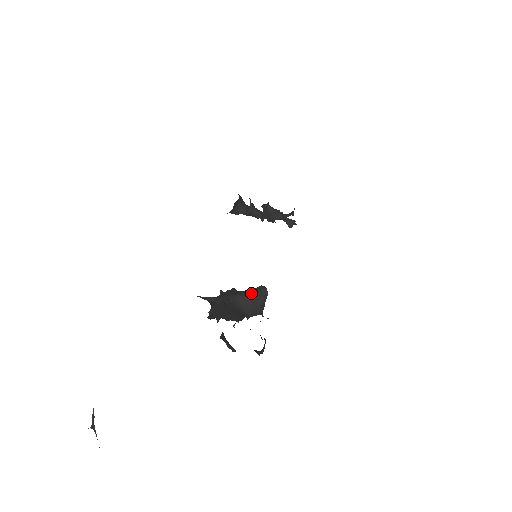
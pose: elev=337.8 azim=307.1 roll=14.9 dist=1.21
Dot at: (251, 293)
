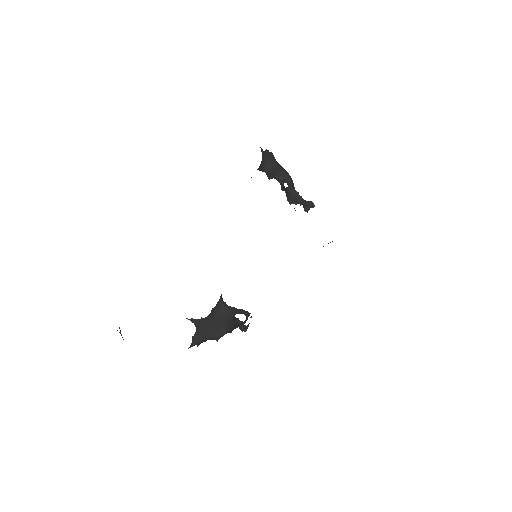
Dot at: occluded
